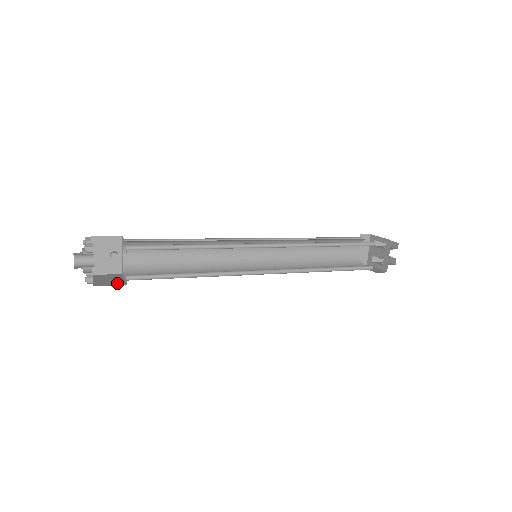
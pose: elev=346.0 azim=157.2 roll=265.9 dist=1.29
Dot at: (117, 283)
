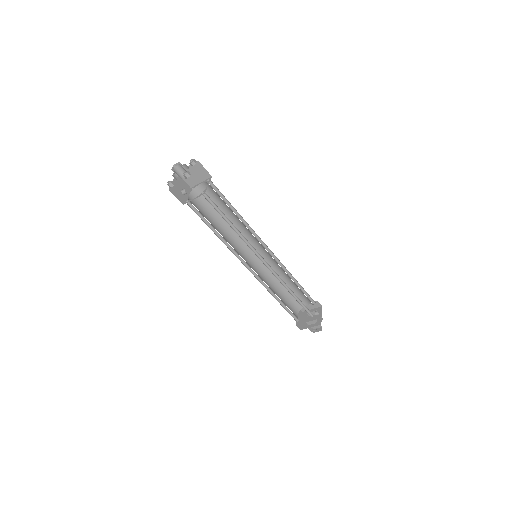
Dot at: occluded
